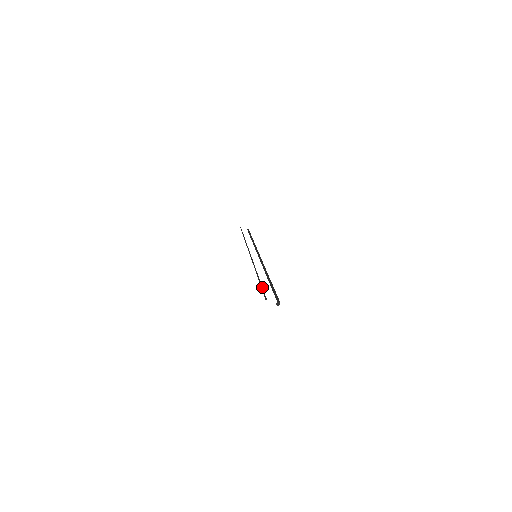
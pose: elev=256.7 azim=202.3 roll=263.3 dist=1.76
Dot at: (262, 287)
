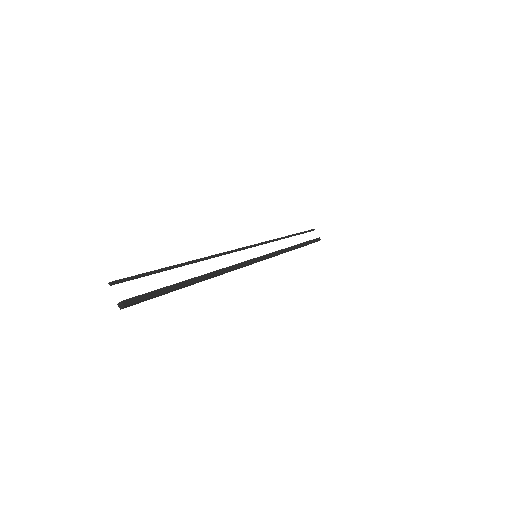
Dot at: (151, 273)
